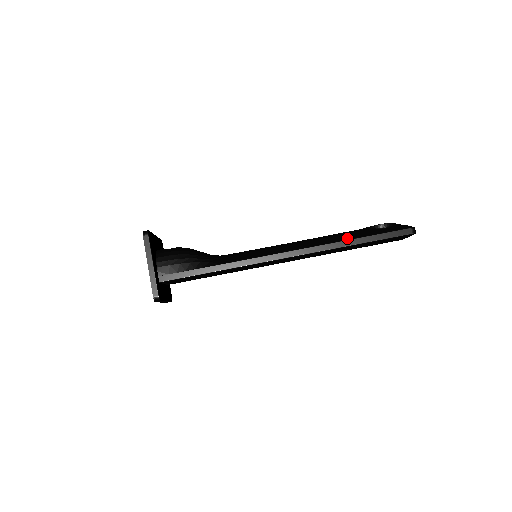
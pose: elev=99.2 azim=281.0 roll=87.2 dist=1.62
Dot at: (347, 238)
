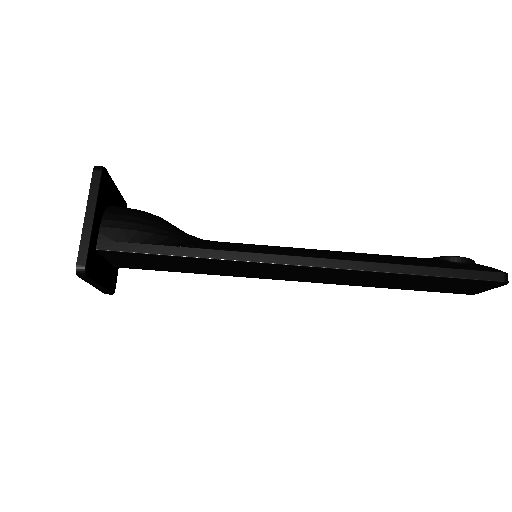
Dot at: (402, 262)
